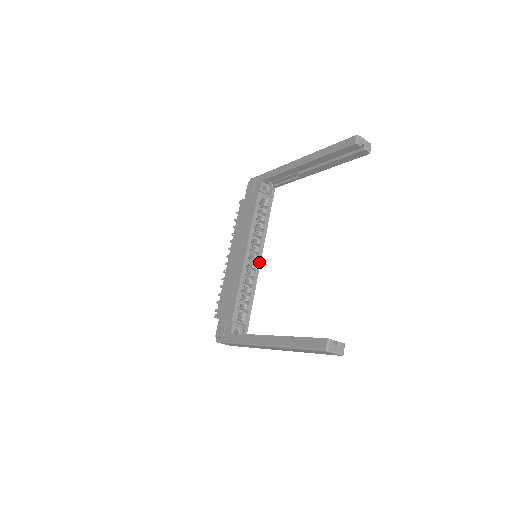
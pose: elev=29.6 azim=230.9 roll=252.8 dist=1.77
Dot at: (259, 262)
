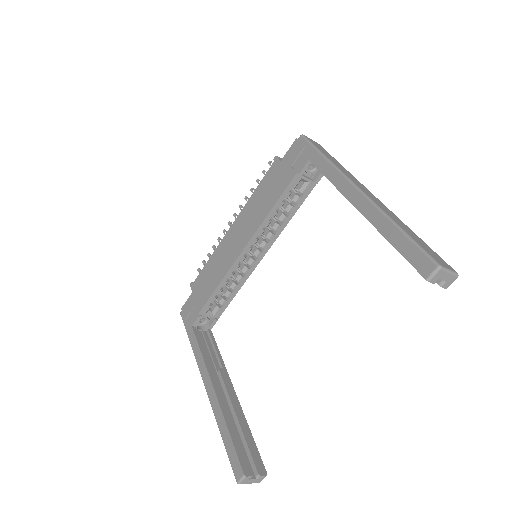
Dot at: (260, 259)
